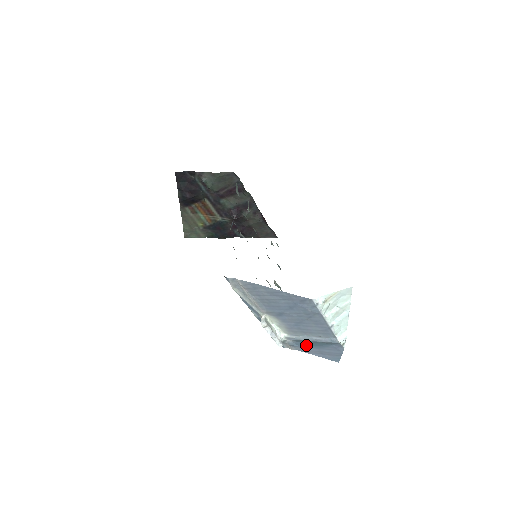
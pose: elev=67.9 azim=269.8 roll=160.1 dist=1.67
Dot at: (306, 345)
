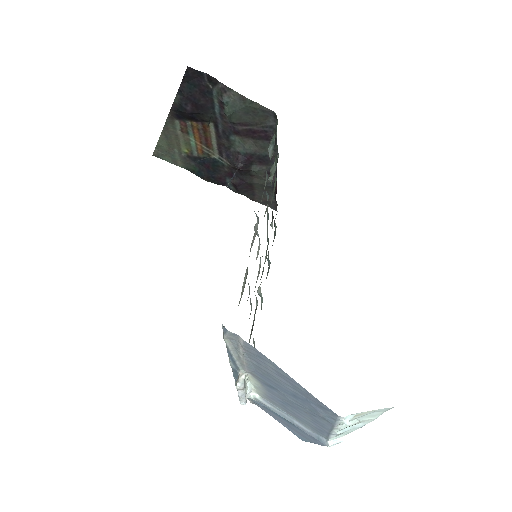
Dot at: (275, 413)
